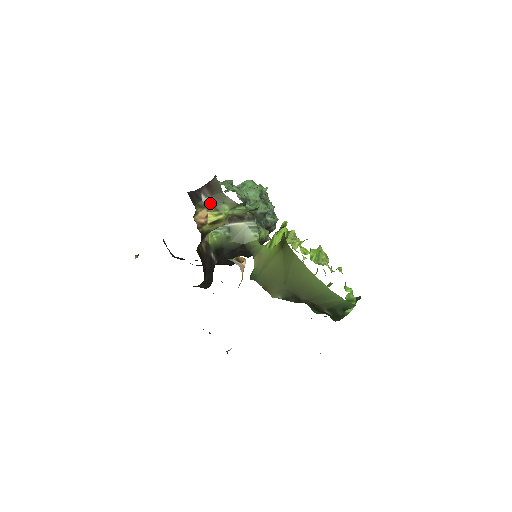
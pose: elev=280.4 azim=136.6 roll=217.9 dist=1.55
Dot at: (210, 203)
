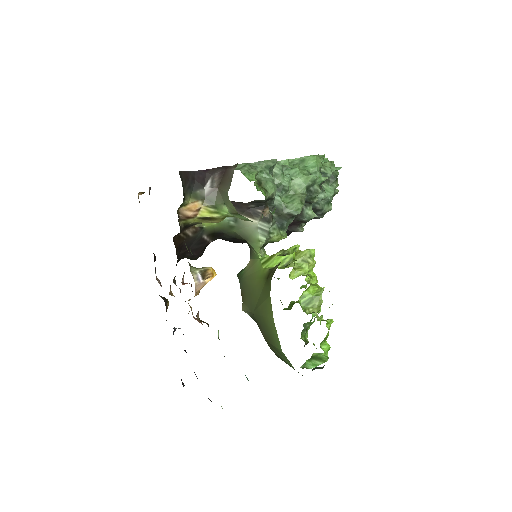
Dot at: (211, 196)
